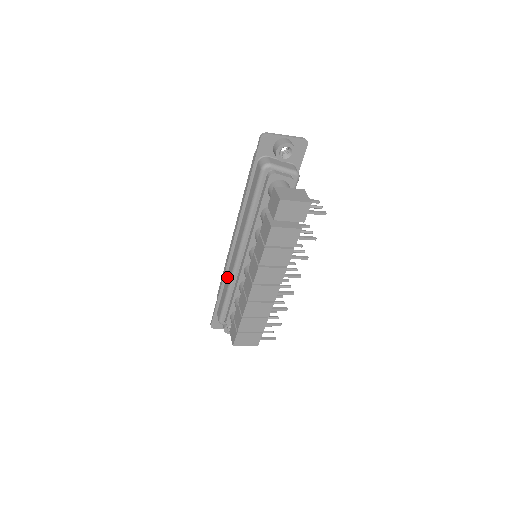
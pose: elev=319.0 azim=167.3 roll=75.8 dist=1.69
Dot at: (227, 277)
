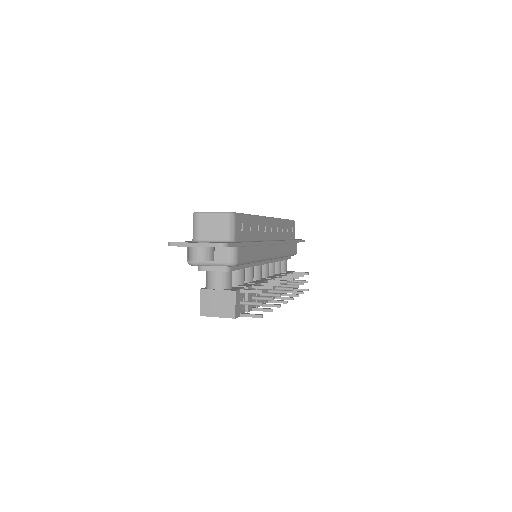
Dot at: occluded
